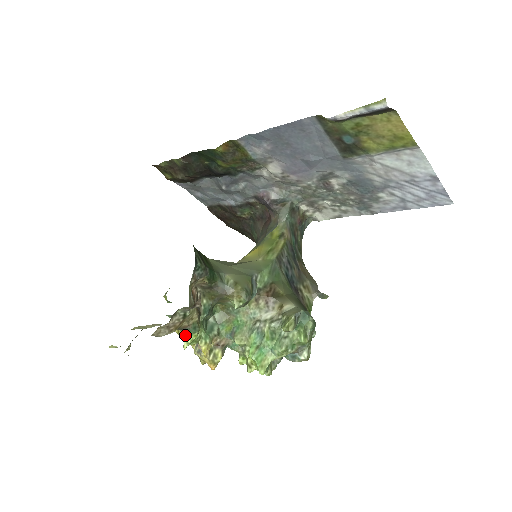
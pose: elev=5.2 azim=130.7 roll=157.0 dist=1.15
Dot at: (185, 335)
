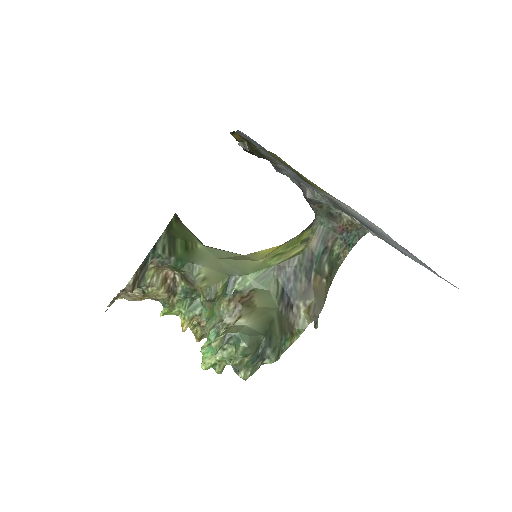
Dot at: occluded
